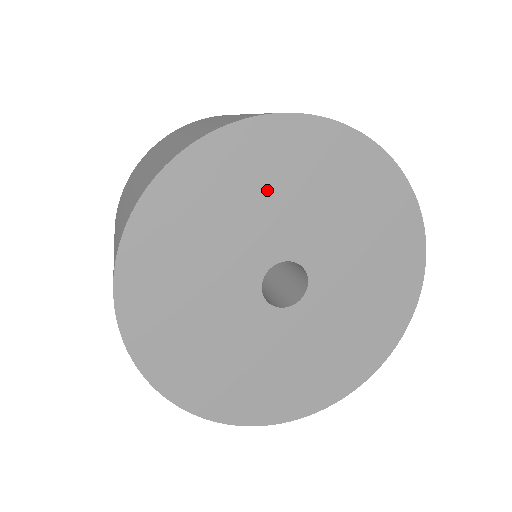
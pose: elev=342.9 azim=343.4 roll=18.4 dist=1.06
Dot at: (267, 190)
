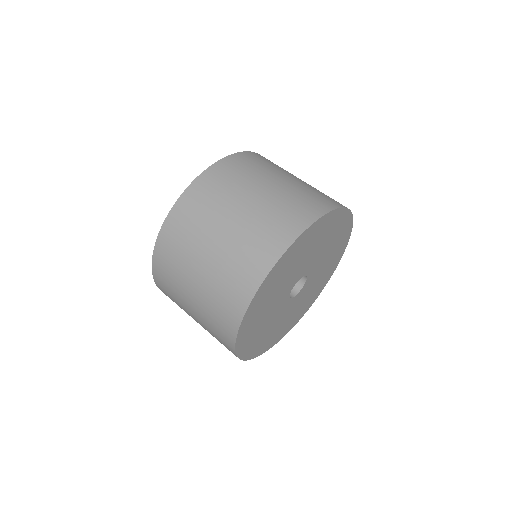
Dot at: (308, 250)
